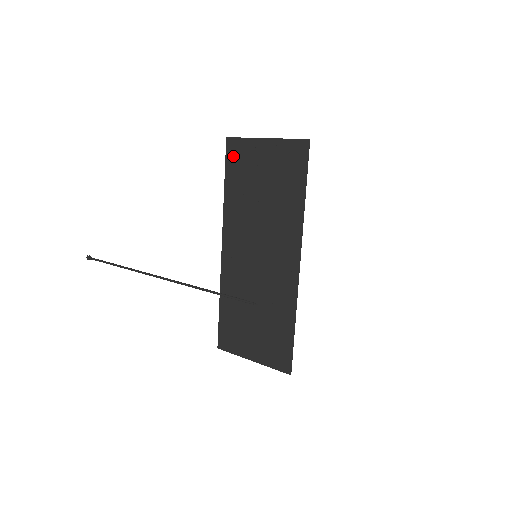
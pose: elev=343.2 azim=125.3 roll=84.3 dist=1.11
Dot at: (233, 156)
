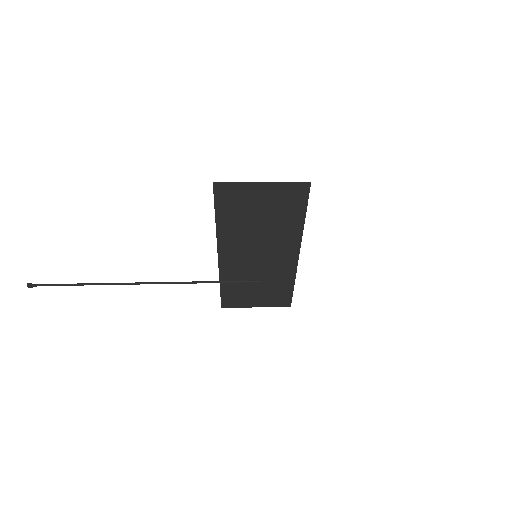
Dot at: (224, 196)
